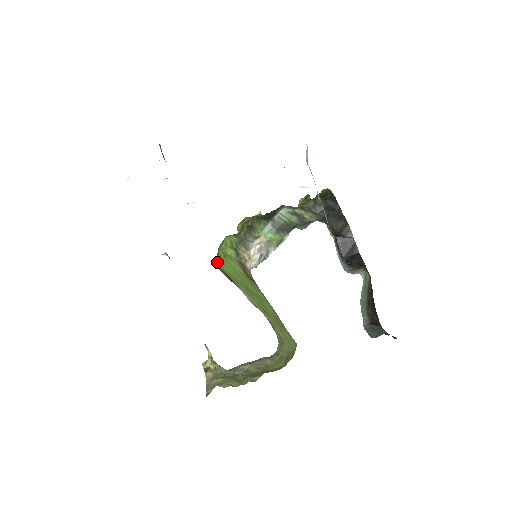
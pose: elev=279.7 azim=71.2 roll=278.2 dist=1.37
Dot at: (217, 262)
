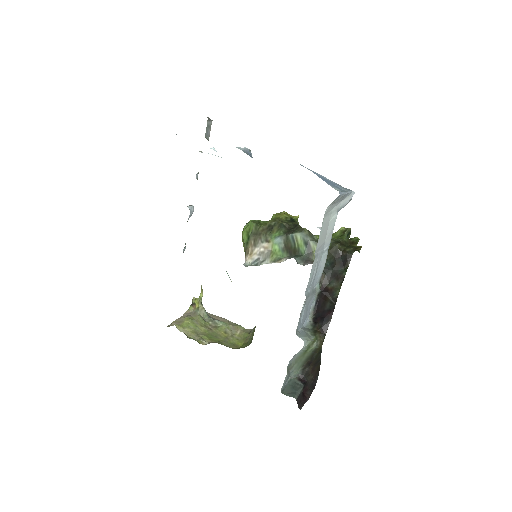
Dot at: occluded
